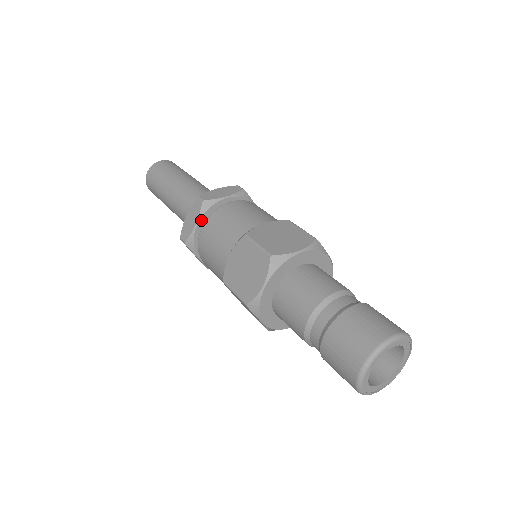
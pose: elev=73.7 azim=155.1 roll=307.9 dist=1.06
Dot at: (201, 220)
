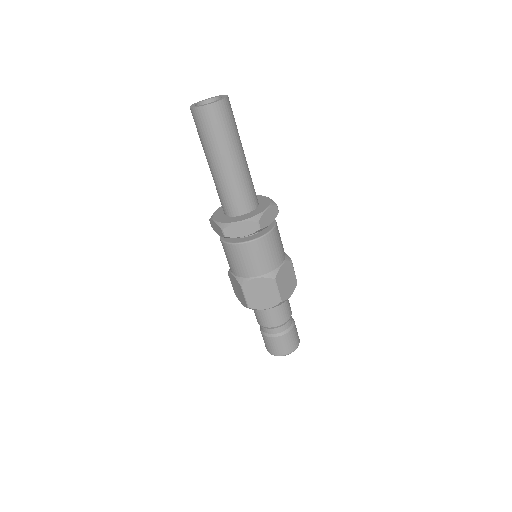
Dot at: (248, 235)
